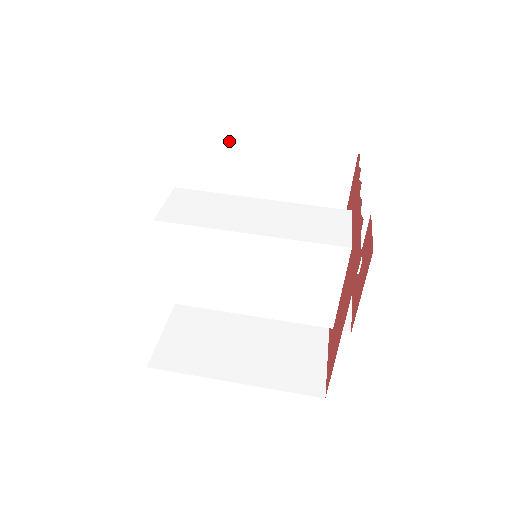
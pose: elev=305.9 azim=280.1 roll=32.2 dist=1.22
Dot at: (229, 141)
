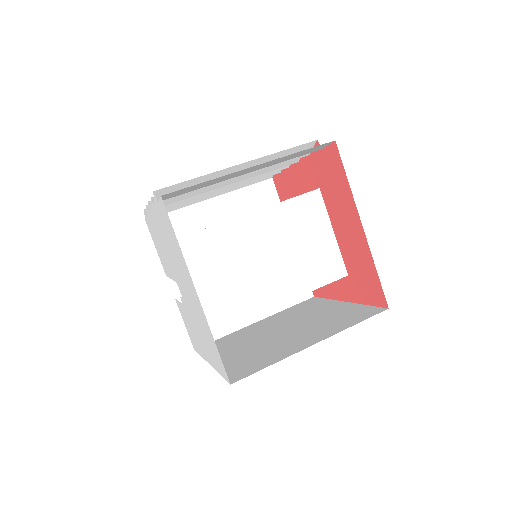
Dot at: (180, 211)
